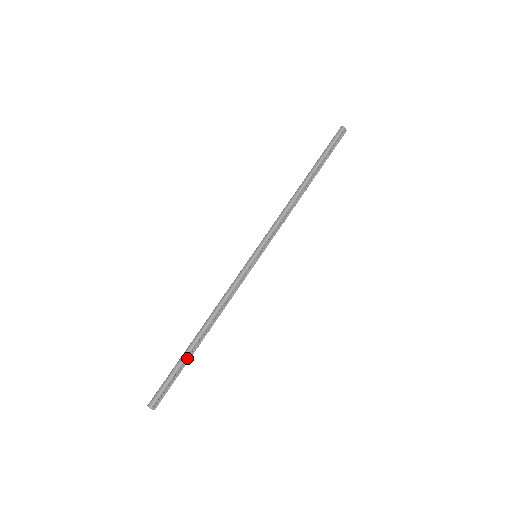
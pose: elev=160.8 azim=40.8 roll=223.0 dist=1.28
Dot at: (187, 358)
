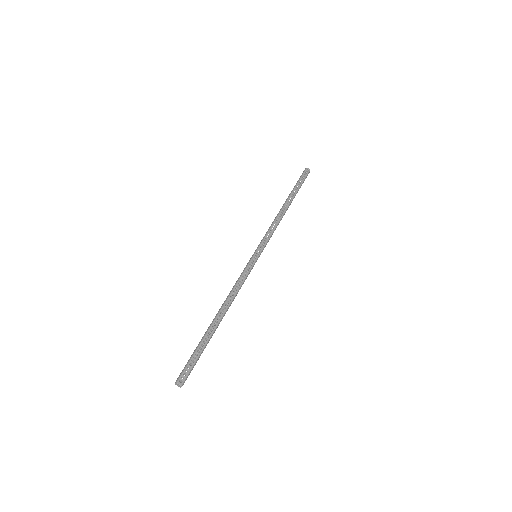
Dot at: (207, 337)
